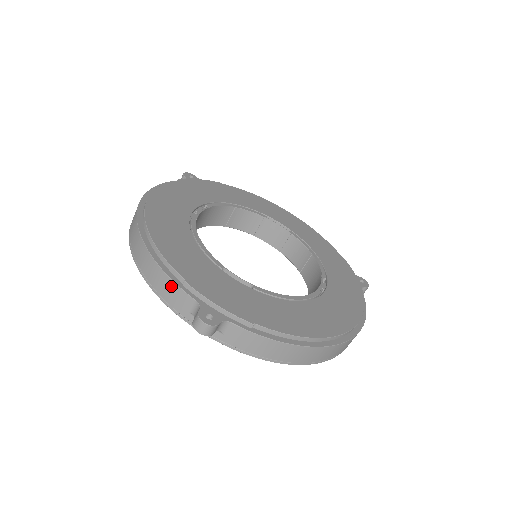
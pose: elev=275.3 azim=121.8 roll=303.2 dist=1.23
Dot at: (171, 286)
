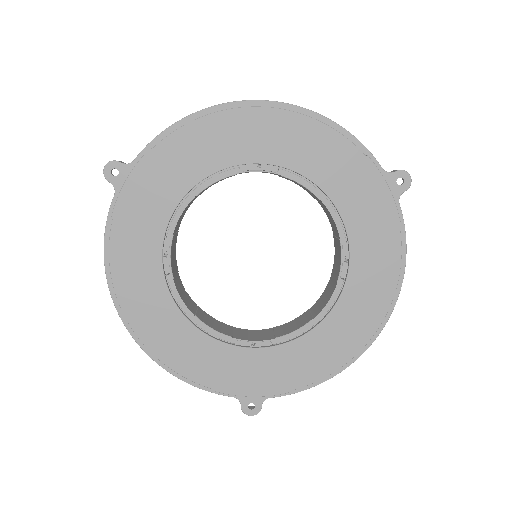
Dot at: (207, 389)
